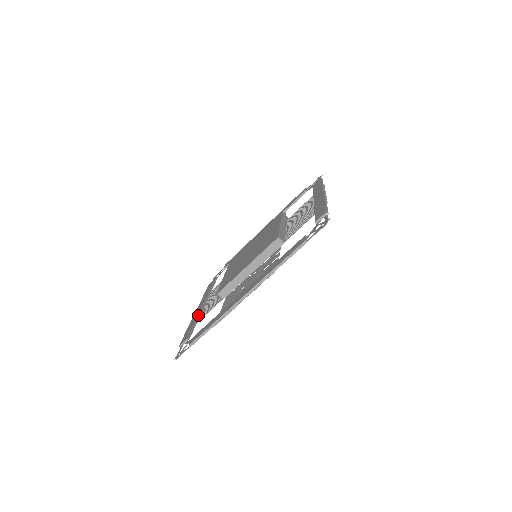
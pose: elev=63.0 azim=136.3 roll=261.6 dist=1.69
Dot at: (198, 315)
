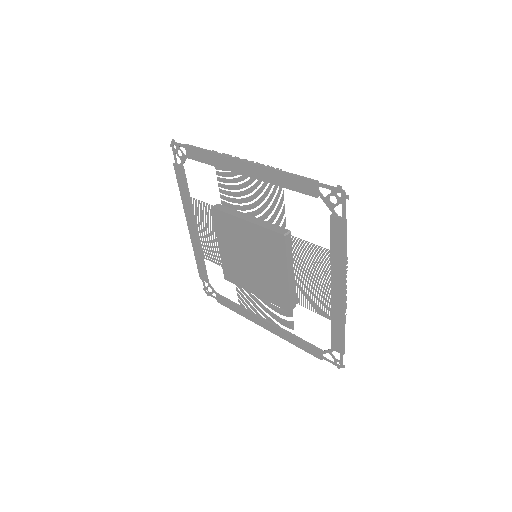
Dot at: (283, 331)
